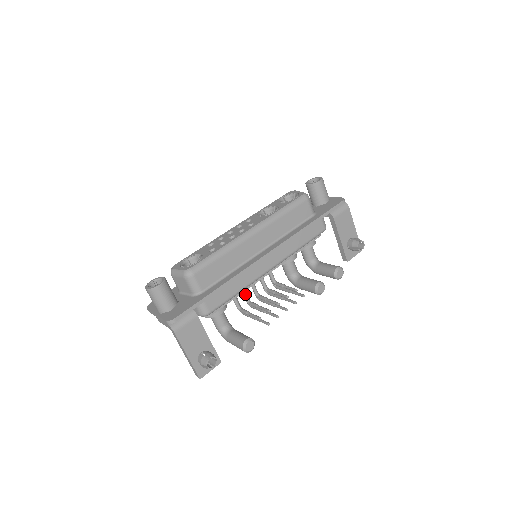
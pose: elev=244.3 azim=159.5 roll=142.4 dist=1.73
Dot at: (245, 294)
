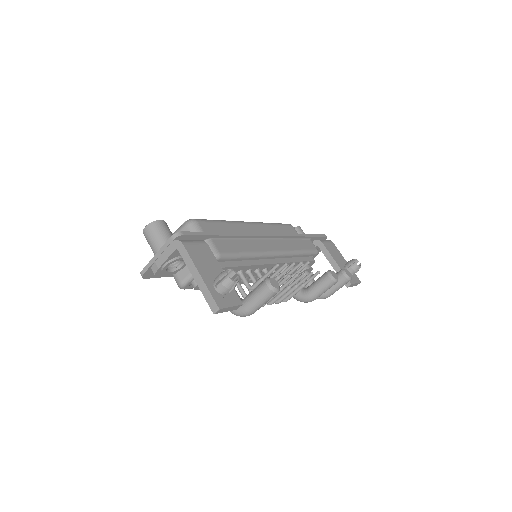
Dot at: (253, 277)
